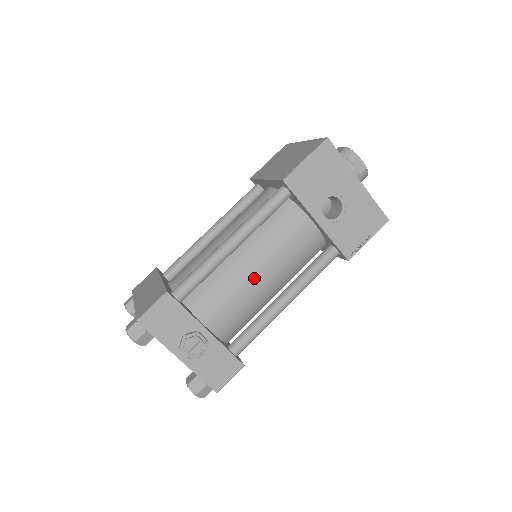
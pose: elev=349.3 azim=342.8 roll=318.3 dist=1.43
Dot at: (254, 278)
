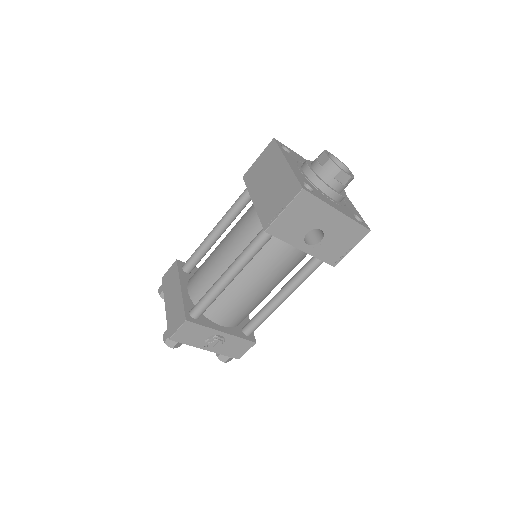
Dot at: (254, 291)
